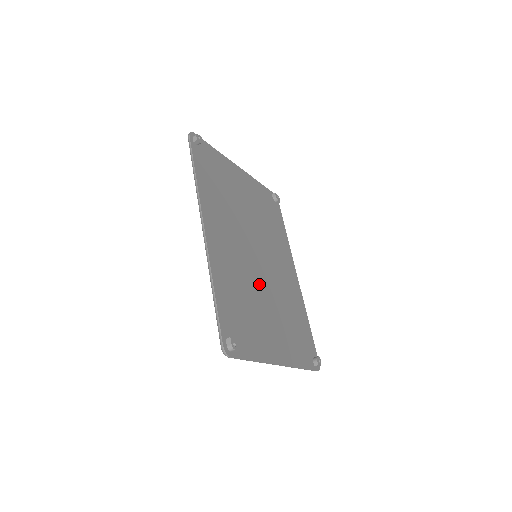
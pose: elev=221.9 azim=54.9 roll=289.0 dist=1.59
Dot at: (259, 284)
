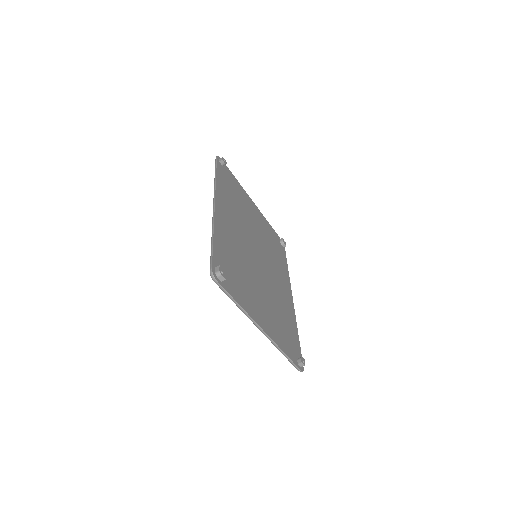
Dot at: (254, 270)
